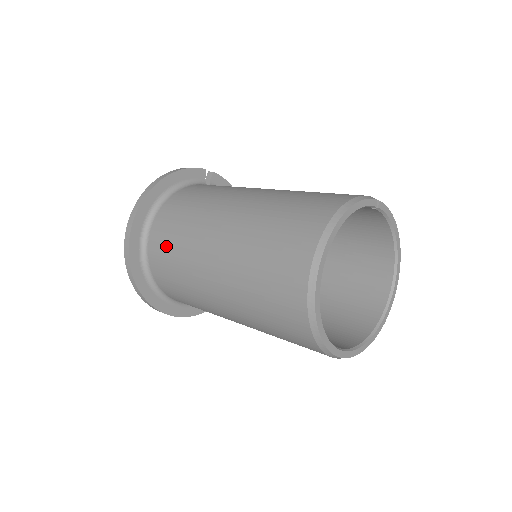
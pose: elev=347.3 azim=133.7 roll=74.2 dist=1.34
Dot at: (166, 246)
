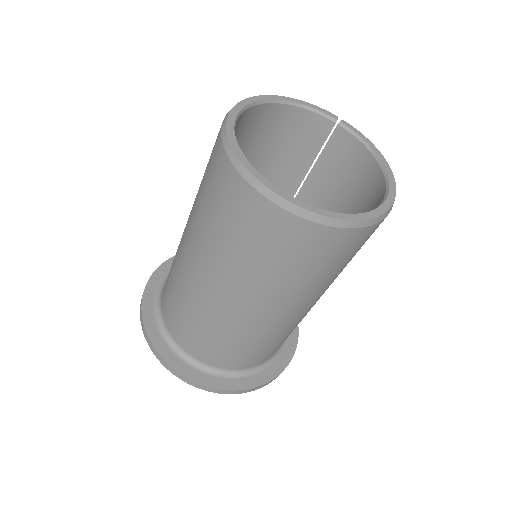
Dot at: occluded
